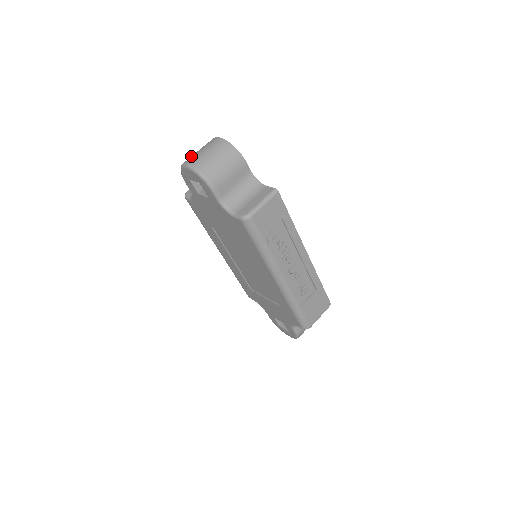
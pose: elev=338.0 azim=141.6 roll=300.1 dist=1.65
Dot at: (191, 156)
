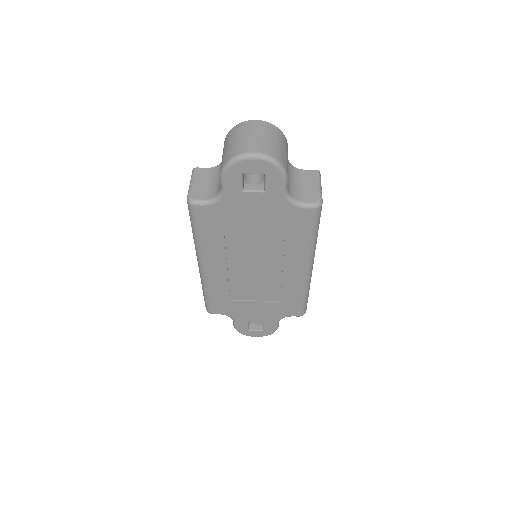
Dot at: (241, 144)
